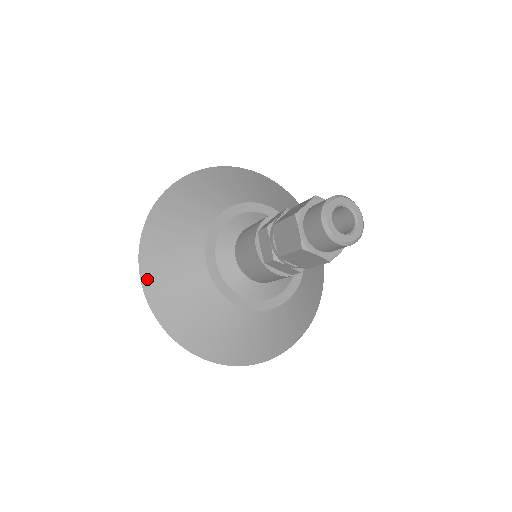
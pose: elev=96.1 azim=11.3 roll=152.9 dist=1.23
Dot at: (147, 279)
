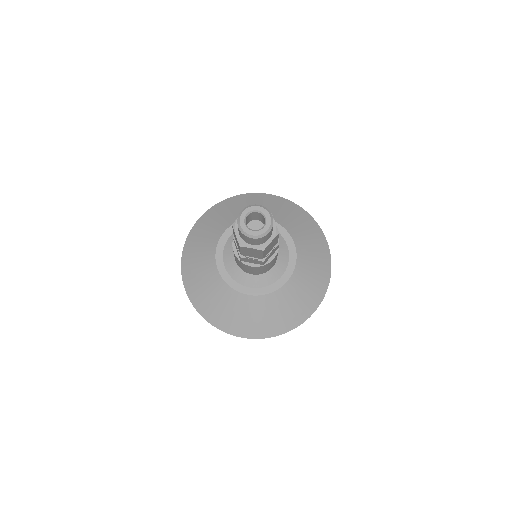
Dot at: (188, 287)
